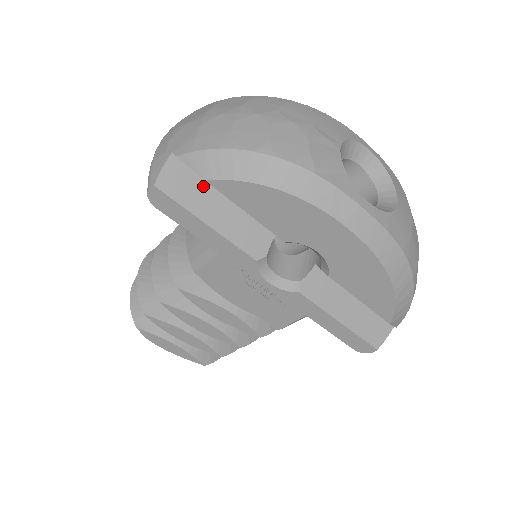
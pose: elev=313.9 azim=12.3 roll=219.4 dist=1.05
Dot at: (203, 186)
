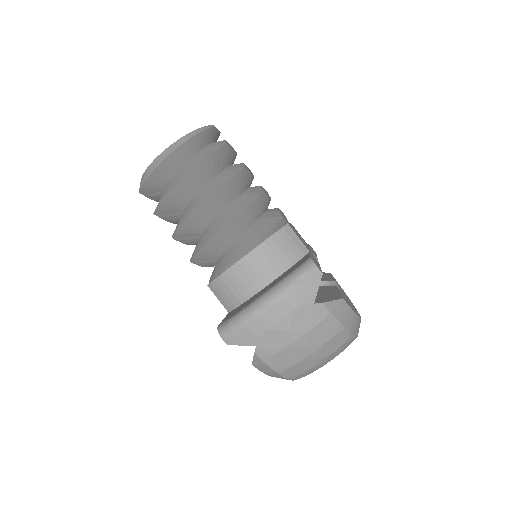
Dot at: occluded
